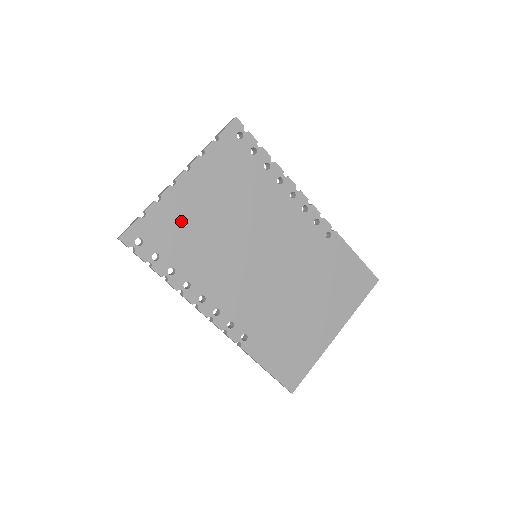
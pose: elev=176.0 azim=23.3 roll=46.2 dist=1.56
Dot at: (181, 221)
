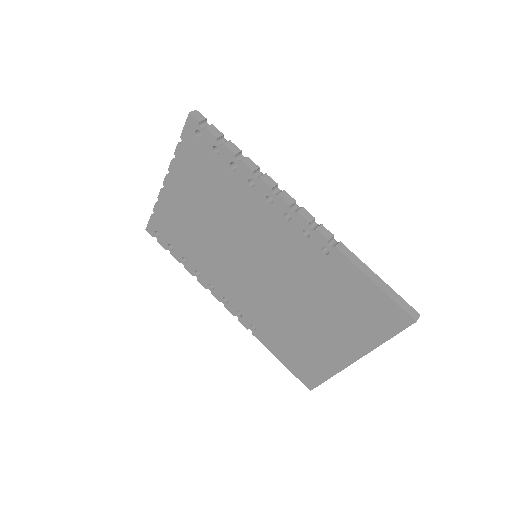
Dot at: (178, 220)
